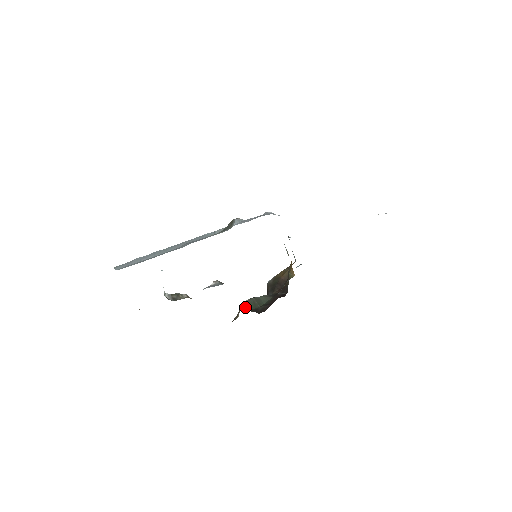
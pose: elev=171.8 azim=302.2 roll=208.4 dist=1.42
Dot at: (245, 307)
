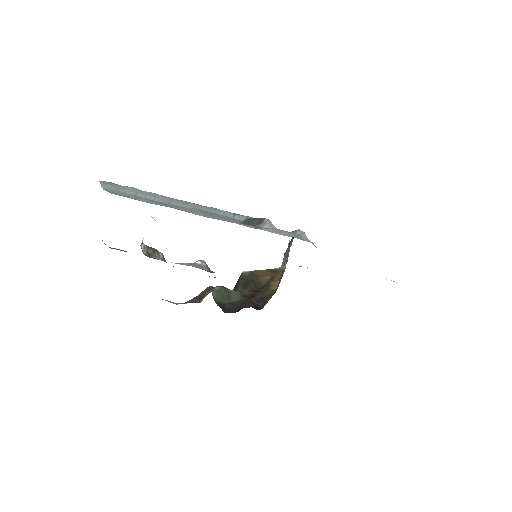
Dot at: (213, 295)
